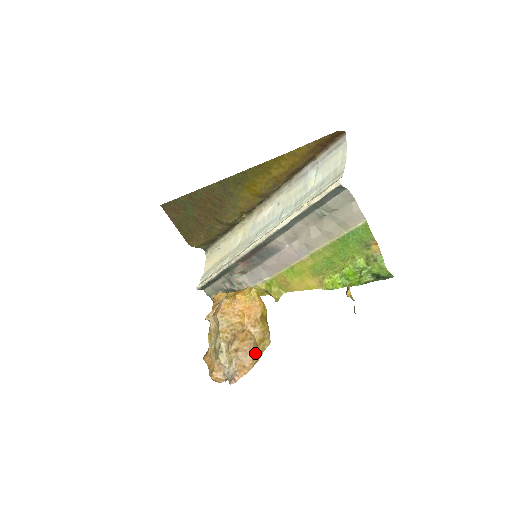
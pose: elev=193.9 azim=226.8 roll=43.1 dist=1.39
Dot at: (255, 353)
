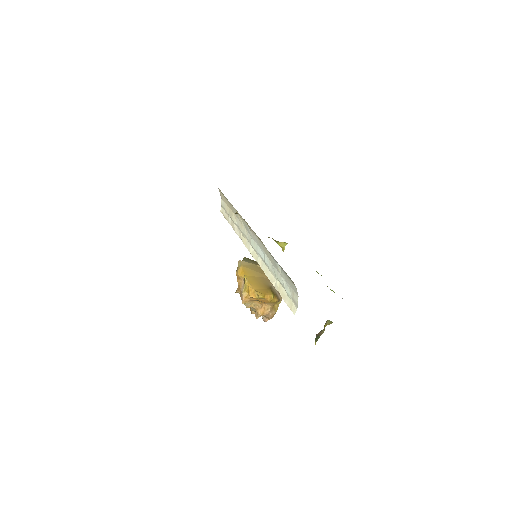
Dot at: (273, 311)
